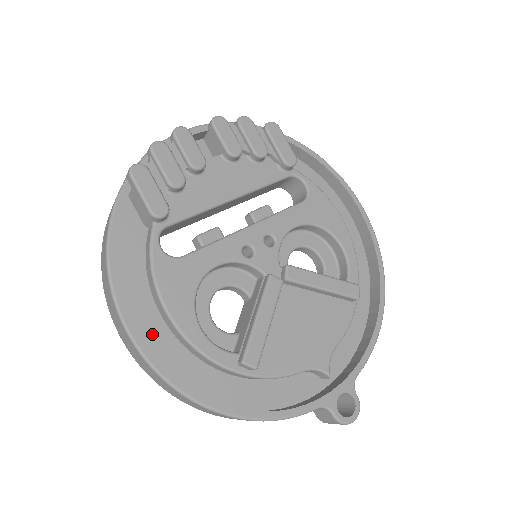
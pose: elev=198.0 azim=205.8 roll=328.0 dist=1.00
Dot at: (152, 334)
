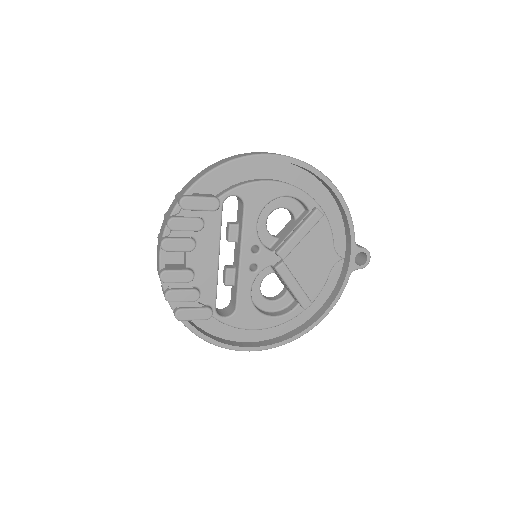
Dot at: (260, 334)
